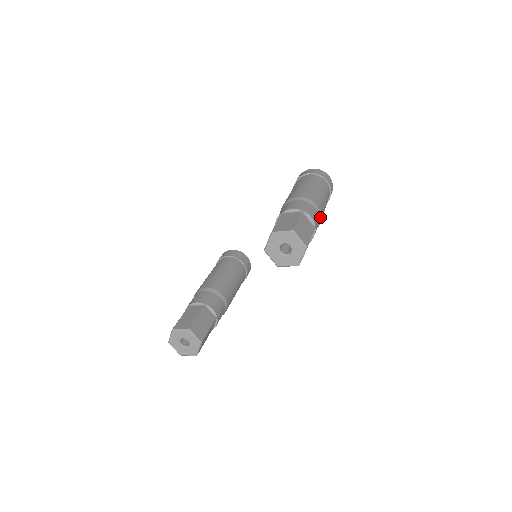
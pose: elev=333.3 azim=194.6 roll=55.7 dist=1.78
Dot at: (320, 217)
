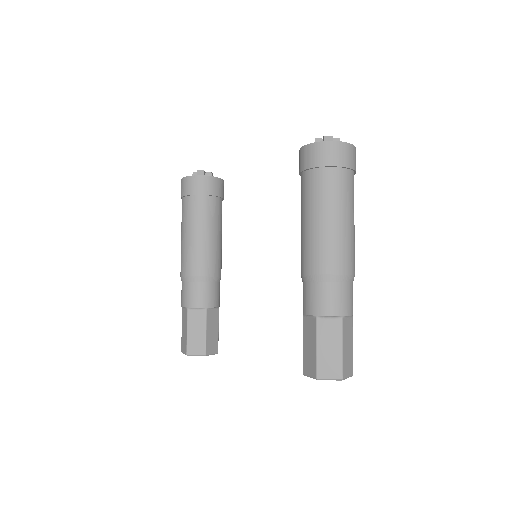
Dot at: occluded
